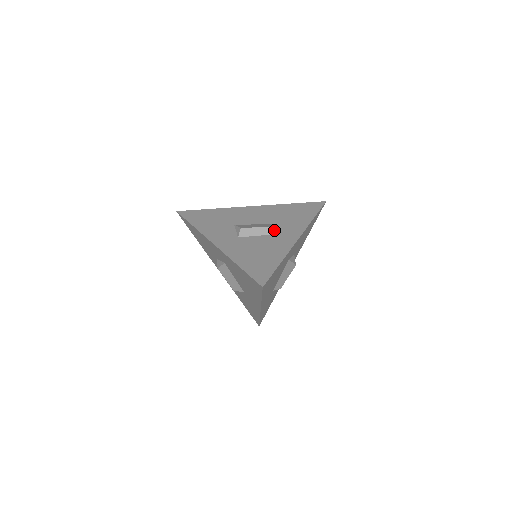
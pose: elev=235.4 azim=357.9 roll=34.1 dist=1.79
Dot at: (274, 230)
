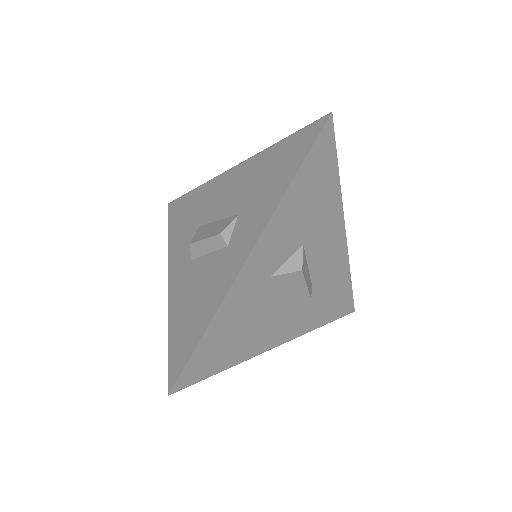
Dot at: (228, 236)
